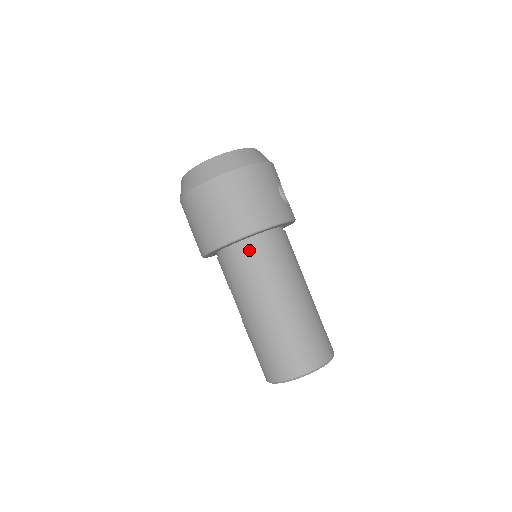
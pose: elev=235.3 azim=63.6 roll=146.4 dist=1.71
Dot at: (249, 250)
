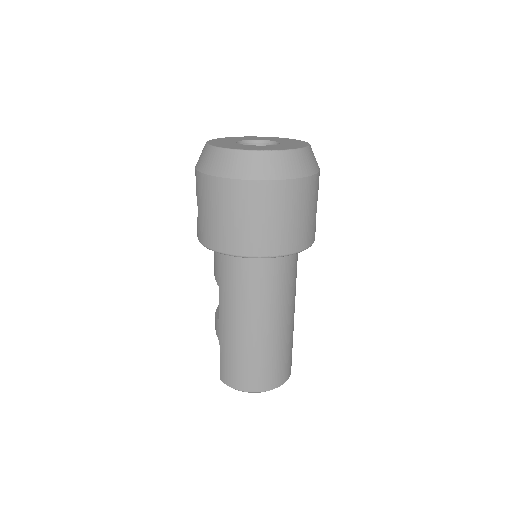
Dot at: (264, 265)
